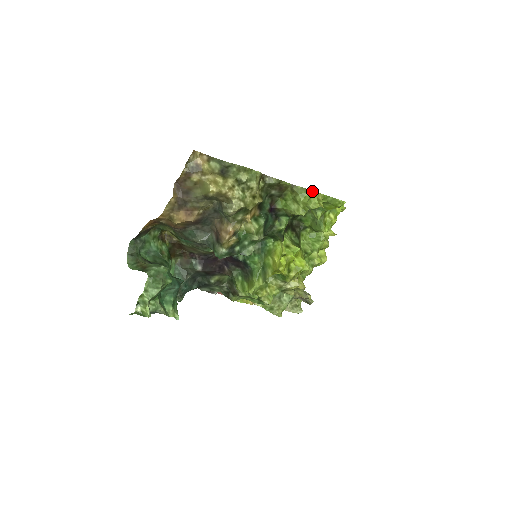
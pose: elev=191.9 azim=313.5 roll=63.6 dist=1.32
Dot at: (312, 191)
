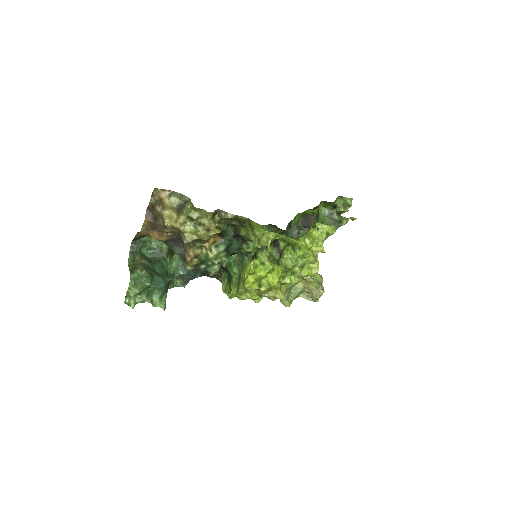
Dot at: occluded
